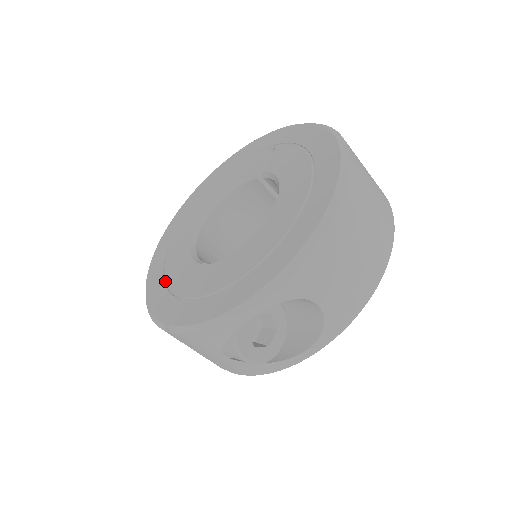
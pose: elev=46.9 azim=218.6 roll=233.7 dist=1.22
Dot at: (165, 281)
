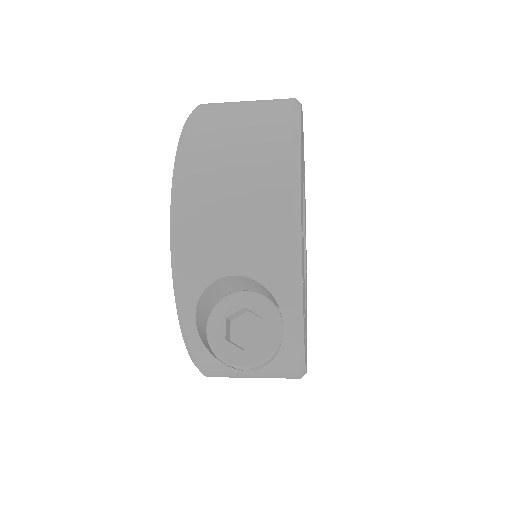
Dot at: occluded
